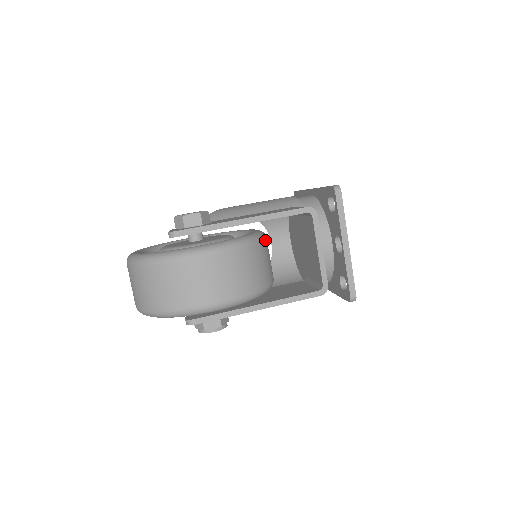
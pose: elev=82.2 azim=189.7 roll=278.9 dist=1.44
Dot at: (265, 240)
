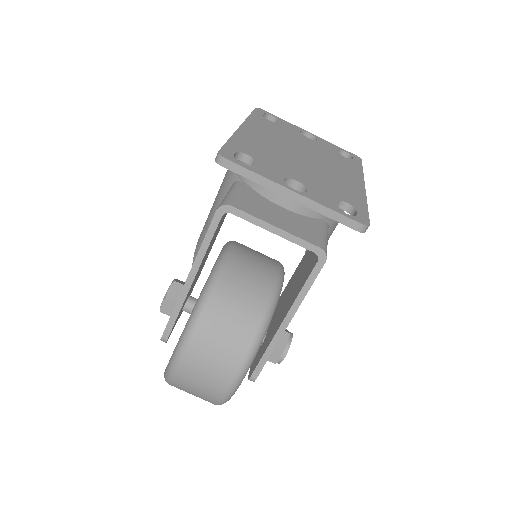
Dot at: (223, 273)
